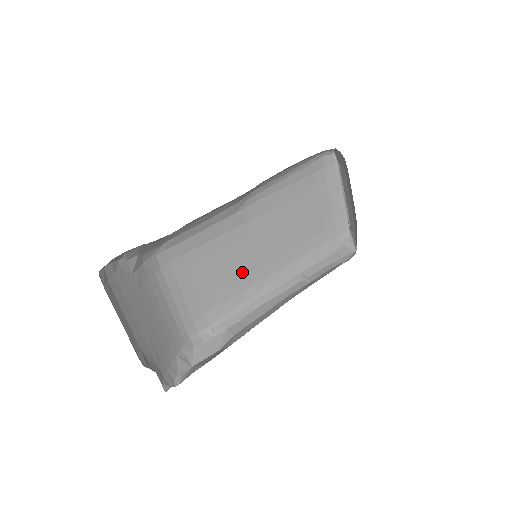
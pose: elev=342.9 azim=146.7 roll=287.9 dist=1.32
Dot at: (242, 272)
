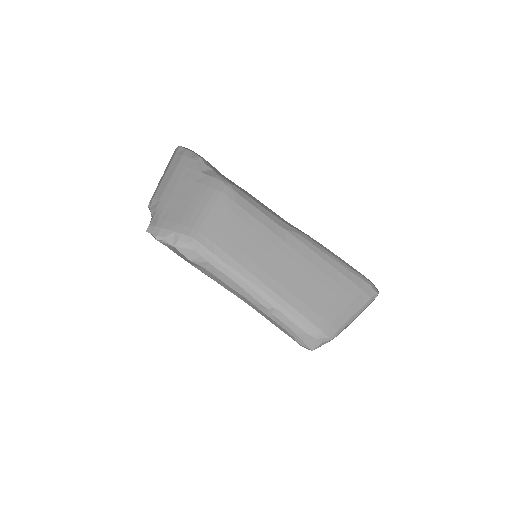
Dot at: (252, 257)
